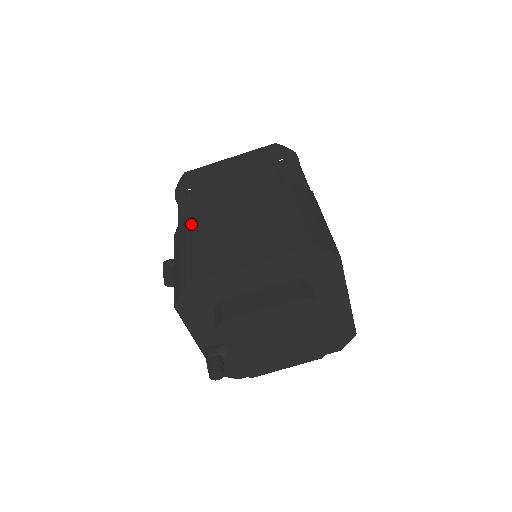
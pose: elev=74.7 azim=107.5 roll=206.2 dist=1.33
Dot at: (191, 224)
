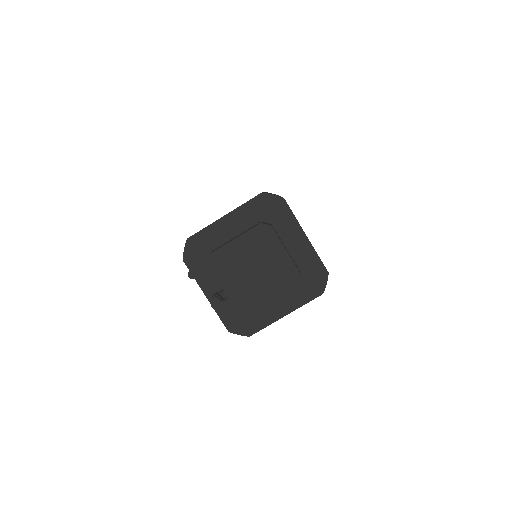
Dot at: occluded
